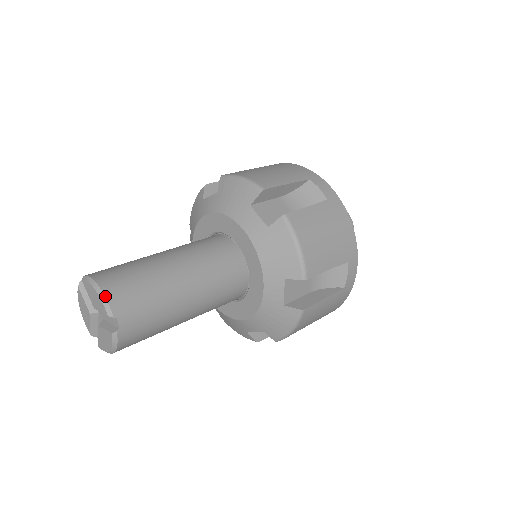
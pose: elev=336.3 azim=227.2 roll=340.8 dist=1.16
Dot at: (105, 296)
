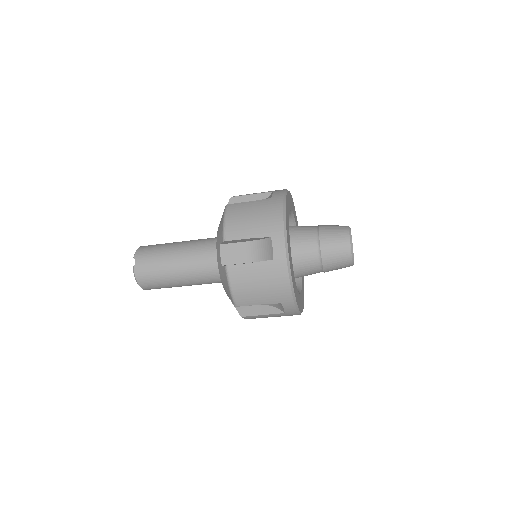
Dot at: (137, 250)
